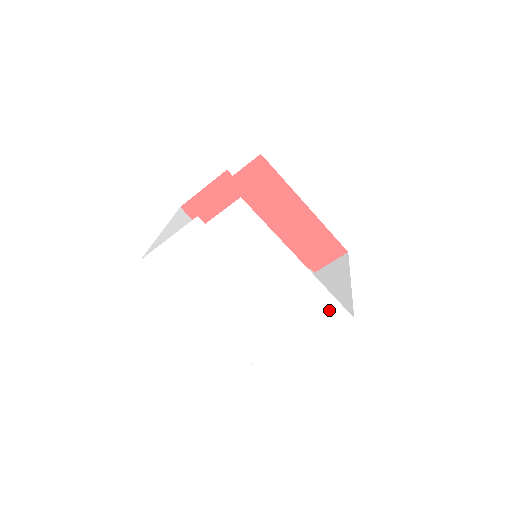
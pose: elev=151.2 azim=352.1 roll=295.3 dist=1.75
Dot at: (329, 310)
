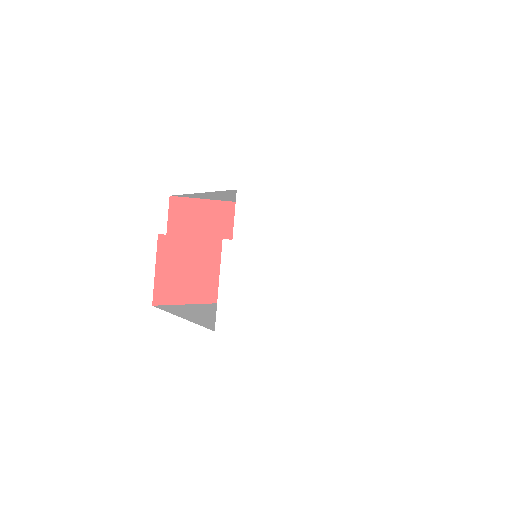
Dot at: (348, 215)
